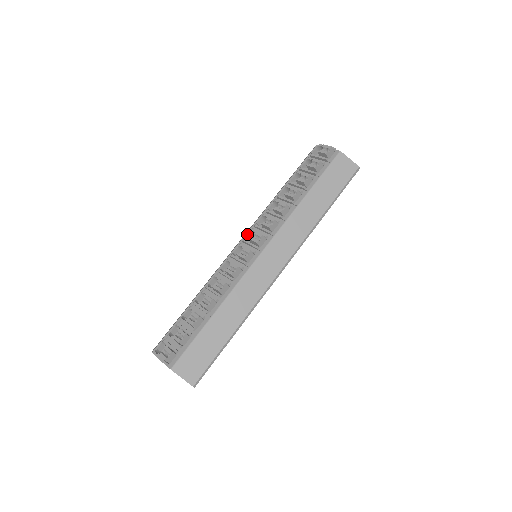
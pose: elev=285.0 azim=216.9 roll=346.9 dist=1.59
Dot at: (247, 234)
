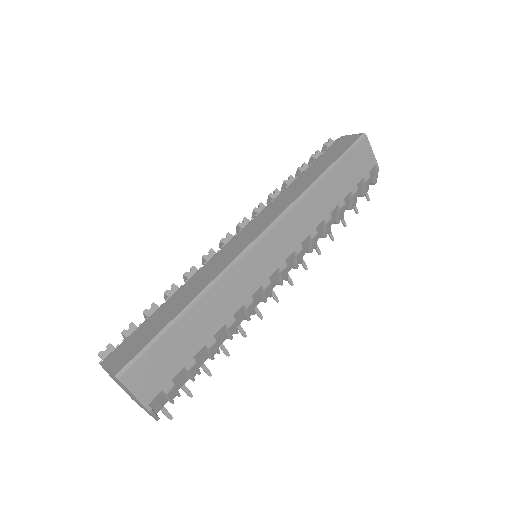
Dot at: occluded
